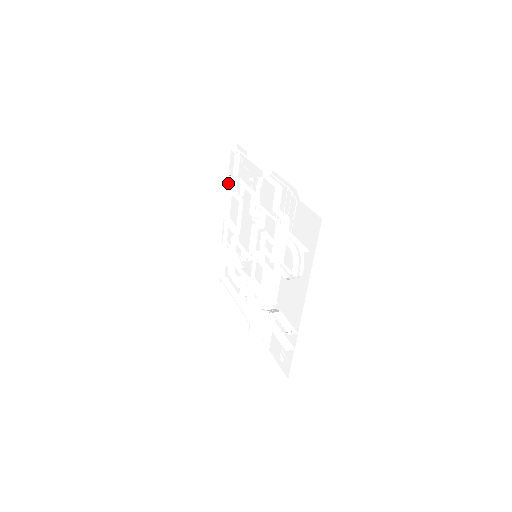
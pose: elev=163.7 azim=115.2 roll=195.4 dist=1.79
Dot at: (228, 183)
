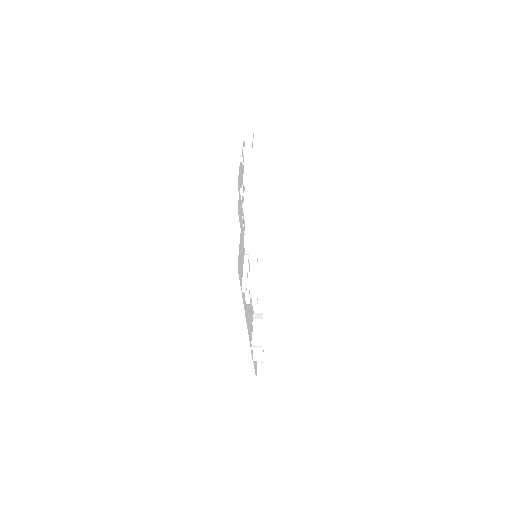
Dot at: (256, 167)
